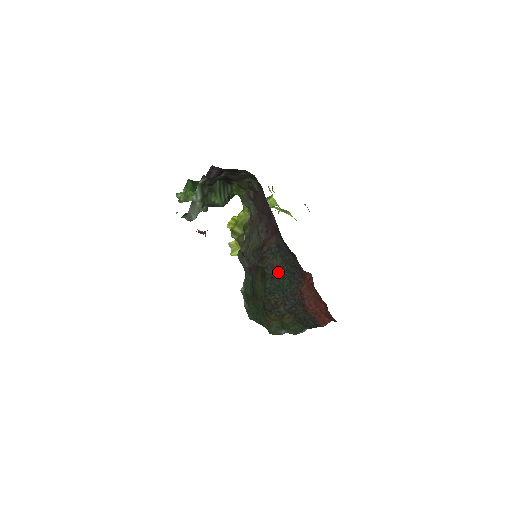
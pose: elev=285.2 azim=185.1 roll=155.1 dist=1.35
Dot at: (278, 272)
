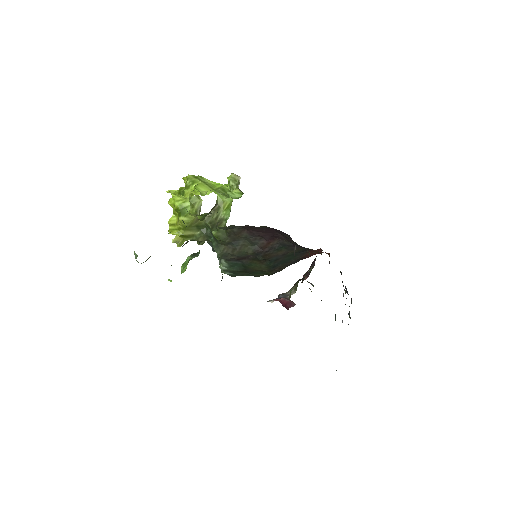
Dot at: (283, 256)
